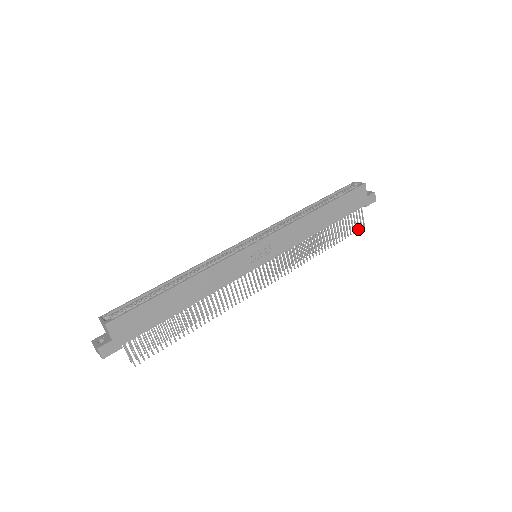
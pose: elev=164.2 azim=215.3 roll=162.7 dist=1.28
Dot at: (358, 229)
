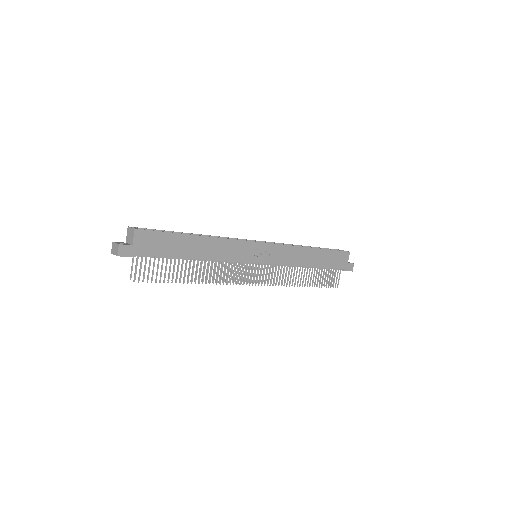
Dot at: (333, 286)
